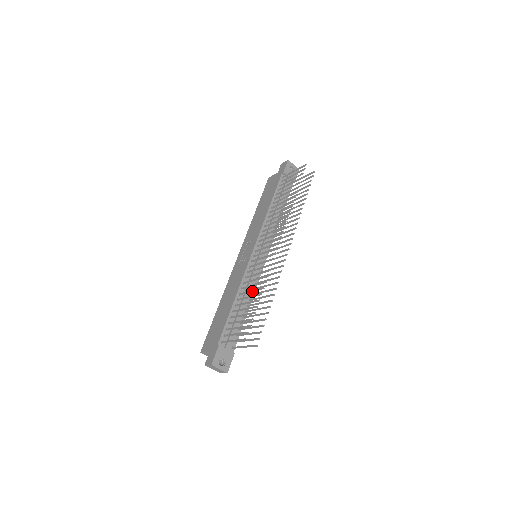
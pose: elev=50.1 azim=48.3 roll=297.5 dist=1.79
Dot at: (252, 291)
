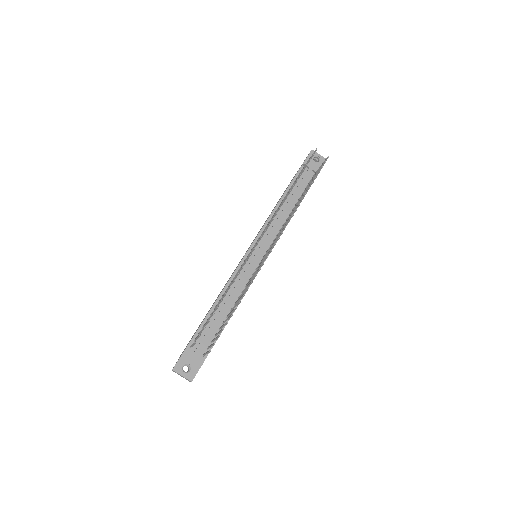
Dot at: (226, 291)
